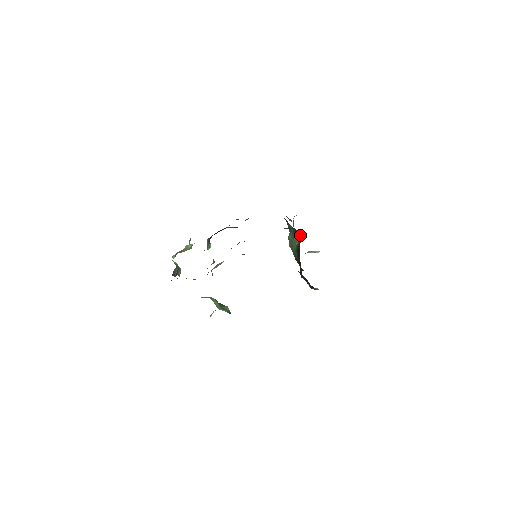
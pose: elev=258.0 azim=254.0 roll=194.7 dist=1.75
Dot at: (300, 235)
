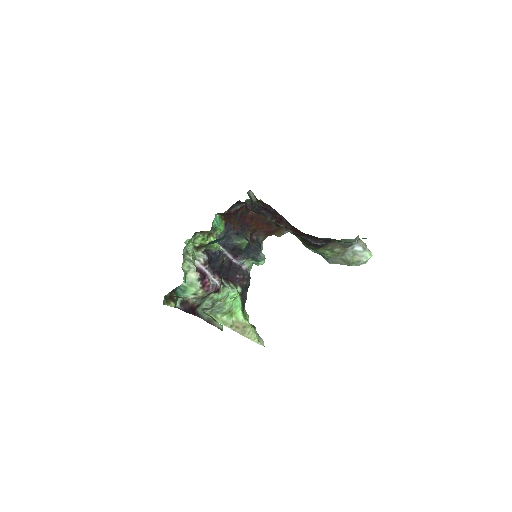
Dot at: occluded
